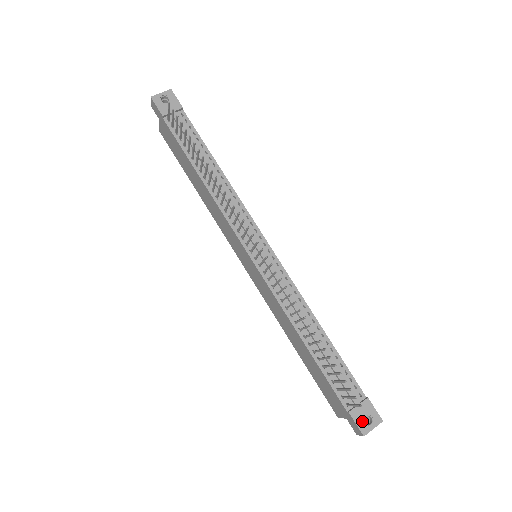
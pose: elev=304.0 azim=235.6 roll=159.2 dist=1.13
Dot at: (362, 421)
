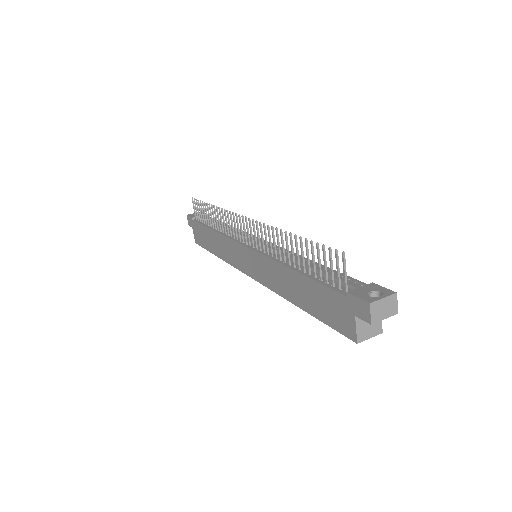
Dot at: (366, 295)
